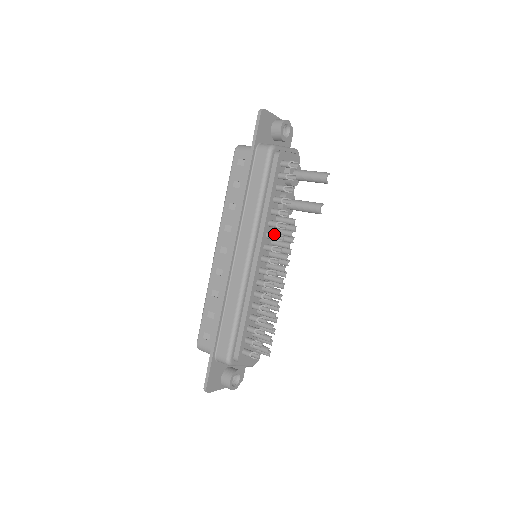
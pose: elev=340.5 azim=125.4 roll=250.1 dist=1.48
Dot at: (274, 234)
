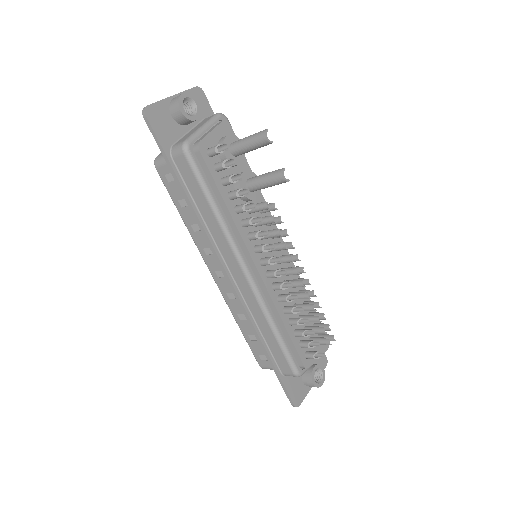
Dot at: (255, 234)
